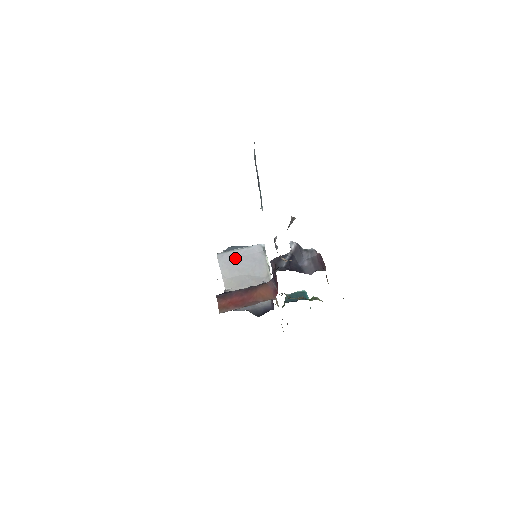
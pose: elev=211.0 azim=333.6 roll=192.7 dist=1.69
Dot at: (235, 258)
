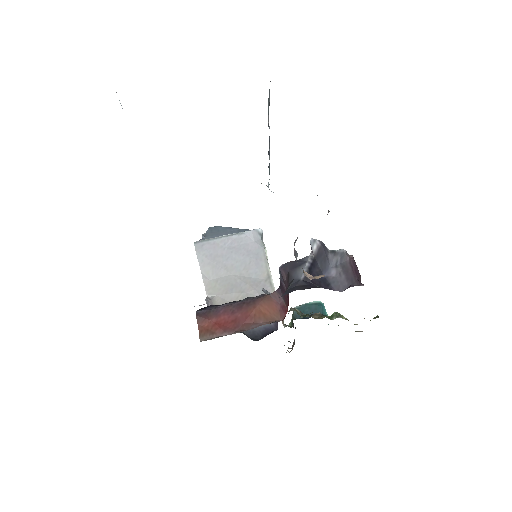
Dot at: (221, 249)
